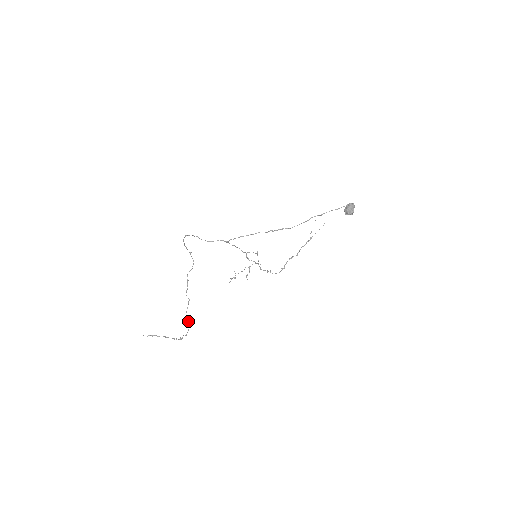
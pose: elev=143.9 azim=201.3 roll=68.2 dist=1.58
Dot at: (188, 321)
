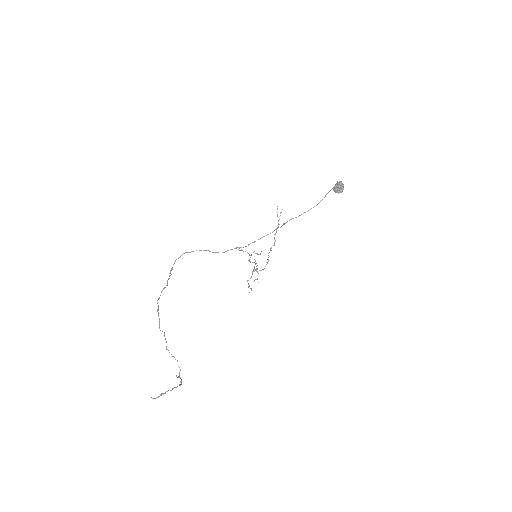
Dot at: (175, 359)
